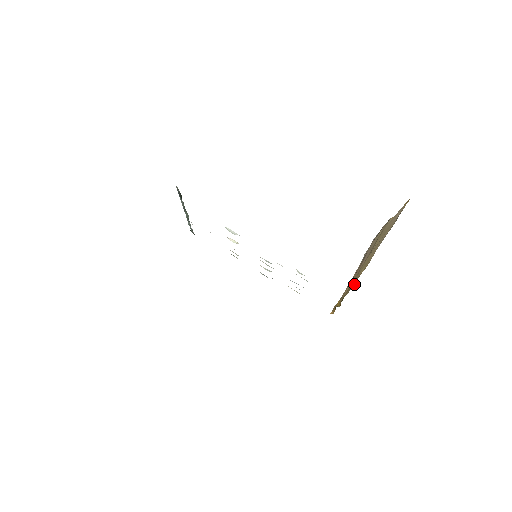
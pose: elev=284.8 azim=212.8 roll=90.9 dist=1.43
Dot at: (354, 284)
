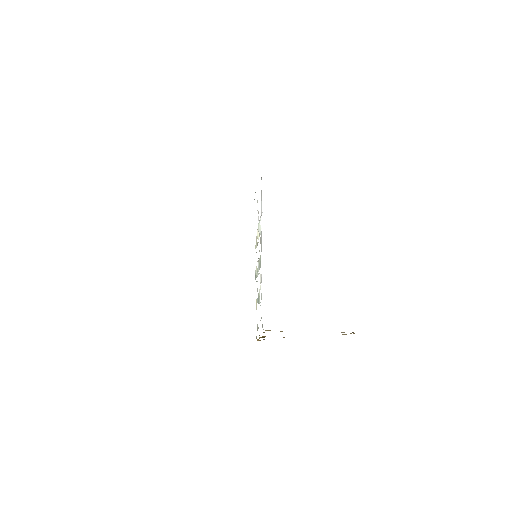
Dot at: (268, 330)
